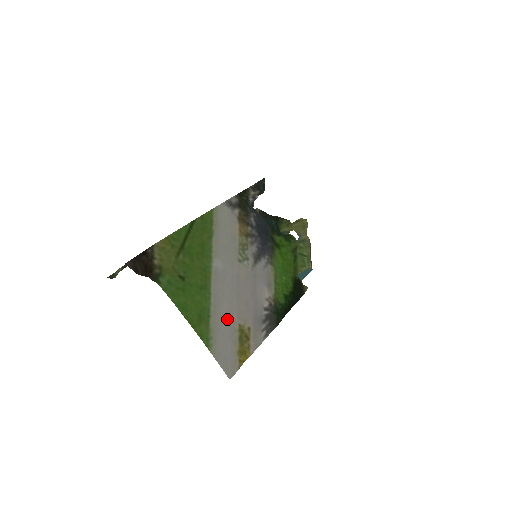
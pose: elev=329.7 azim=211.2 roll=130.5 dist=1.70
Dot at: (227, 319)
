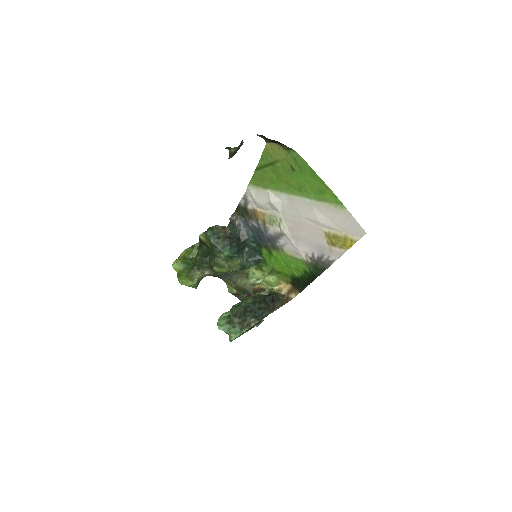
Dot at: (321, 219)
